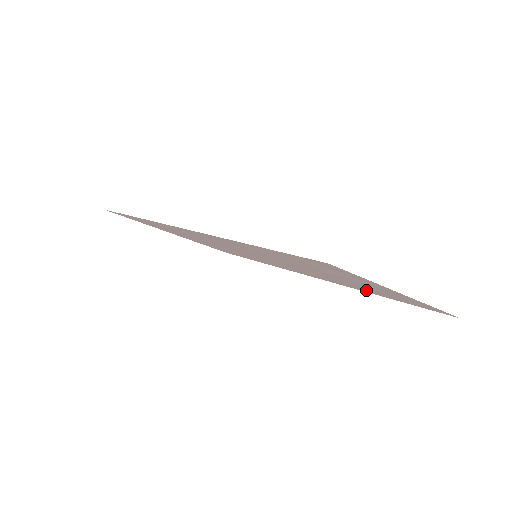
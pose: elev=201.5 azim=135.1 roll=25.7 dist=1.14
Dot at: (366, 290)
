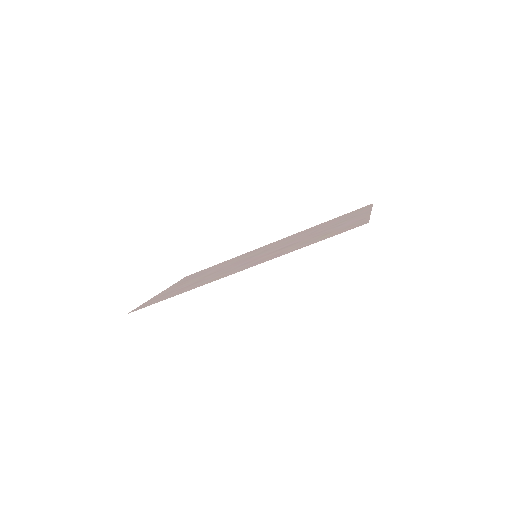
Dot at: (321, 225)
